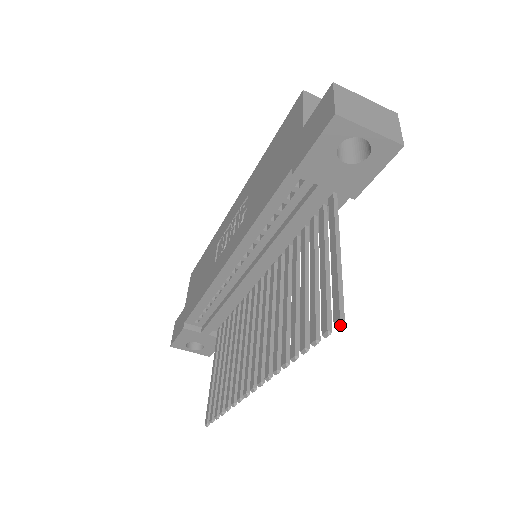
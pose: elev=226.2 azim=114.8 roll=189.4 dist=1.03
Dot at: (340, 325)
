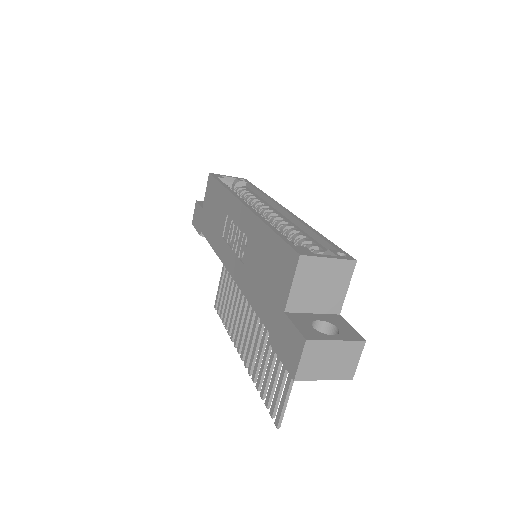
Dot at: (277, 428)
